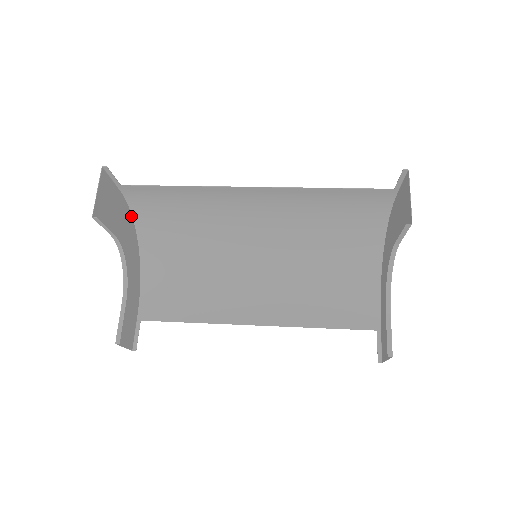
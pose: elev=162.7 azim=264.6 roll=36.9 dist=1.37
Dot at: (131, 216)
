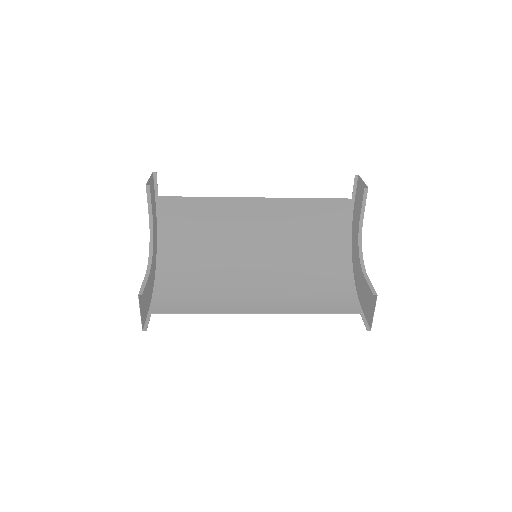
Dot at: (156, 233)
